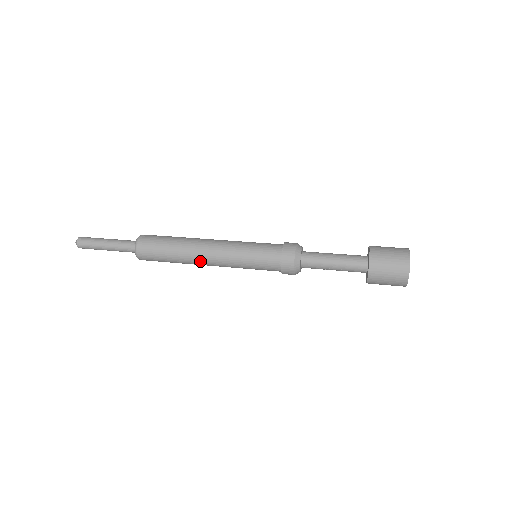
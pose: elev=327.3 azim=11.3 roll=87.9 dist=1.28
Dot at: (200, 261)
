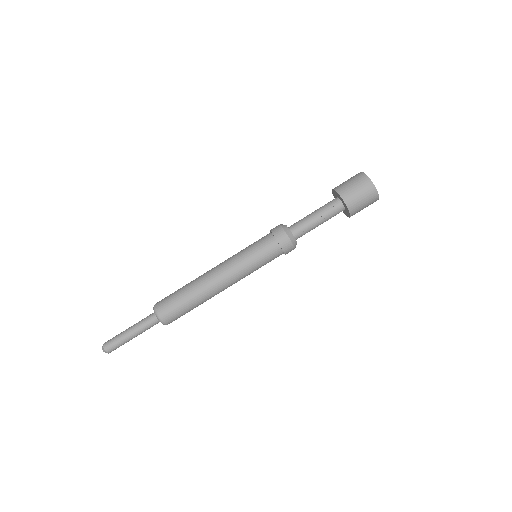
Dot at: (215, 287)
